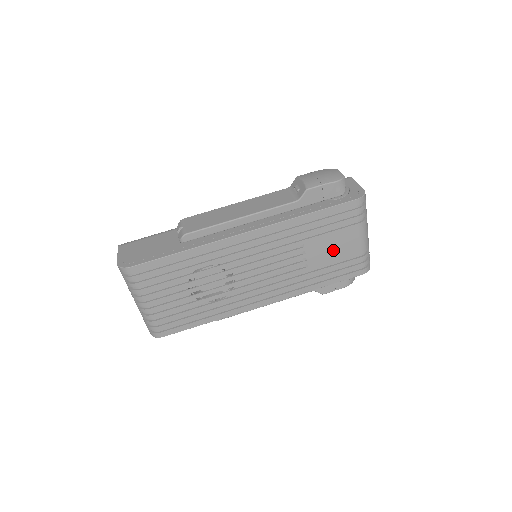
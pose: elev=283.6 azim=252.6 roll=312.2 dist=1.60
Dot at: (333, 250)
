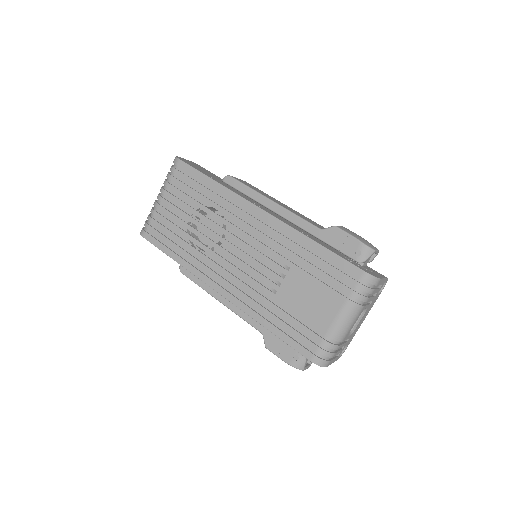
Dot at: (306, 301)
